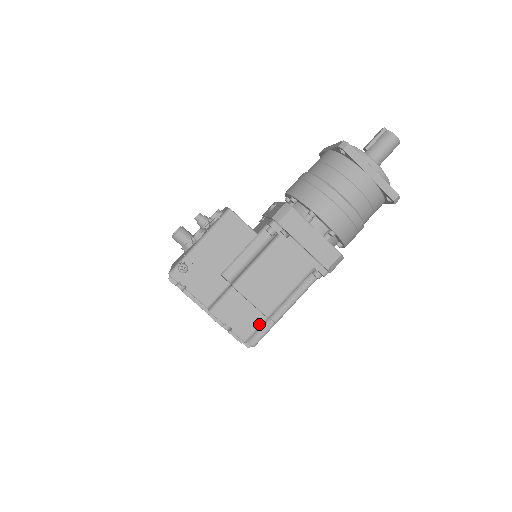
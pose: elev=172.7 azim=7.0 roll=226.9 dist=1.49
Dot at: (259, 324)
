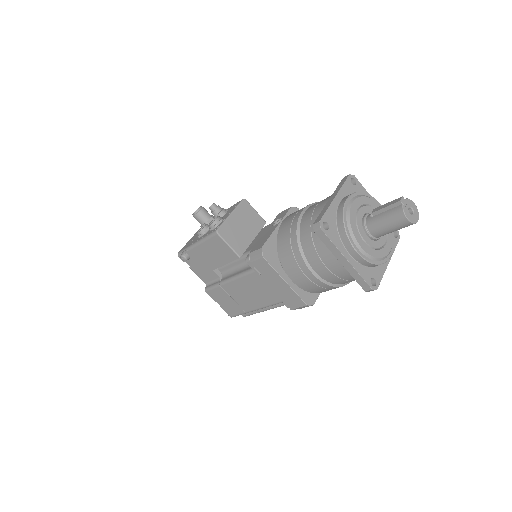
Dot at: (240, 313)
